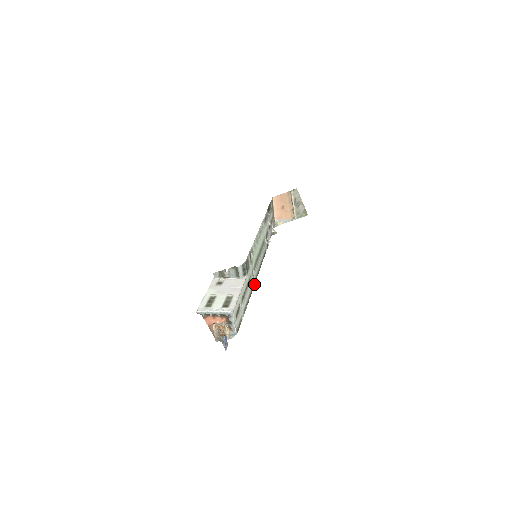
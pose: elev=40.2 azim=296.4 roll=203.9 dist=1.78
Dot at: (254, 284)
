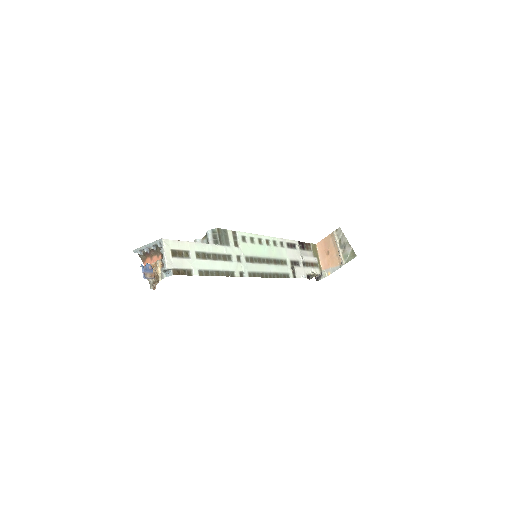
Dot at: (243, 276)
